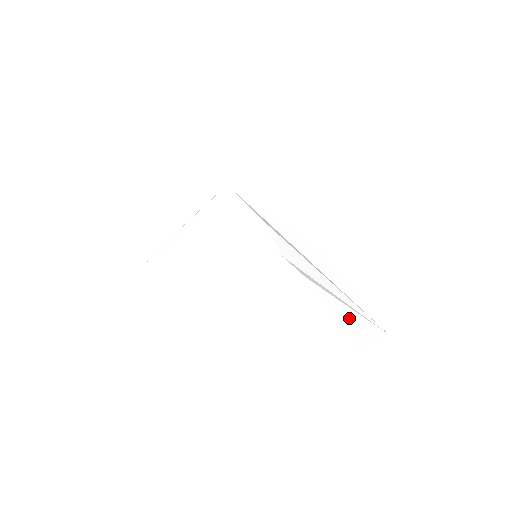
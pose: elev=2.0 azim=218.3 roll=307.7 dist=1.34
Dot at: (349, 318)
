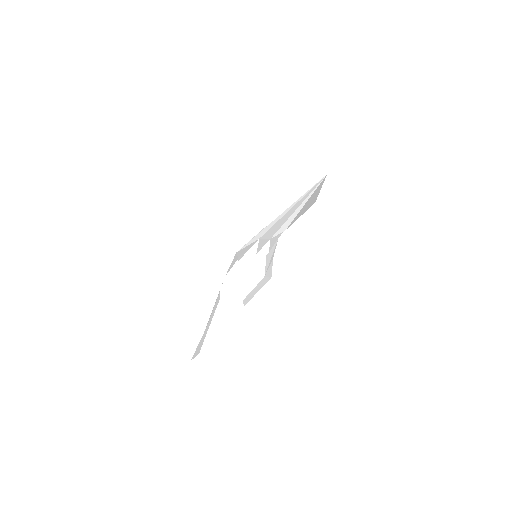
Dot at: (308, 203)
